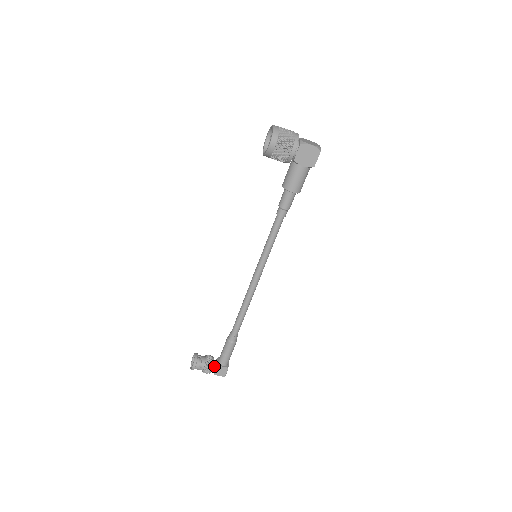
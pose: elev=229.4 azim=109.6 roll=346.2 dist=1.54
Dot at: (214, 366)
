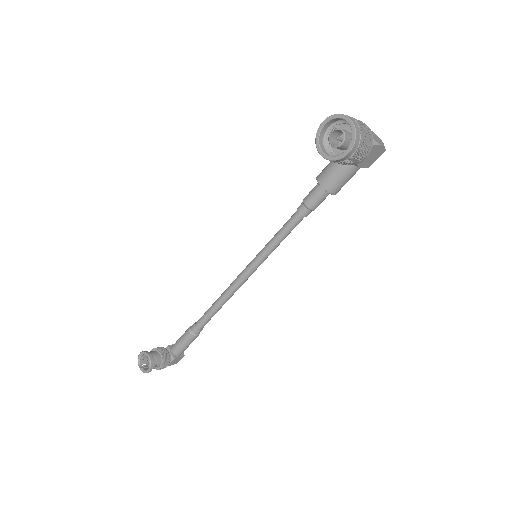
Dot at: (169, 359)
